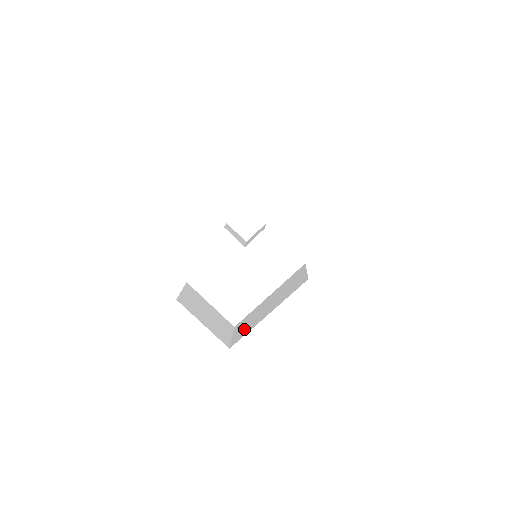
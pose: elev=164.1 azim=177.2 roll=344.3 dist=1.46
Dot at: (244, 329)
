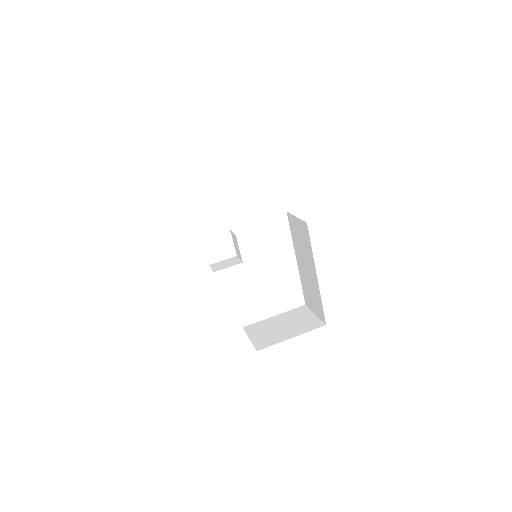
Dot at: (315, 302)
